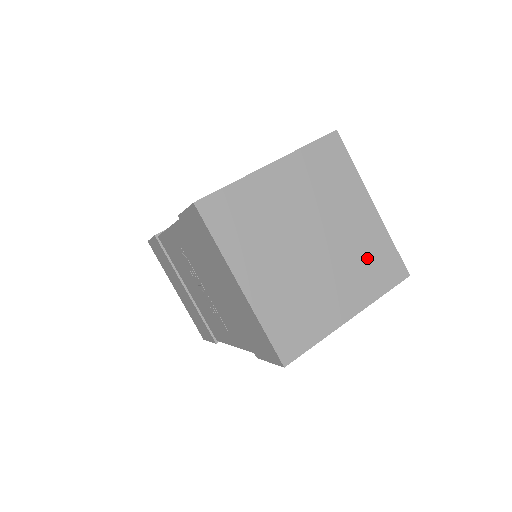
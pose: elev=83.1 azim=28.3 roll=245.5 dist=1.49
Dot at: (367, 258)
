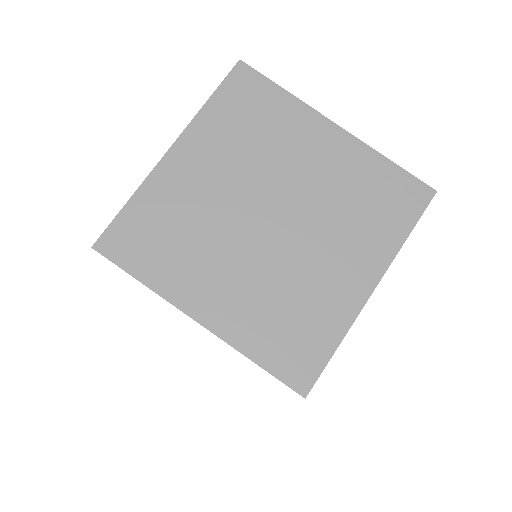
Dot at: (360, 199)
